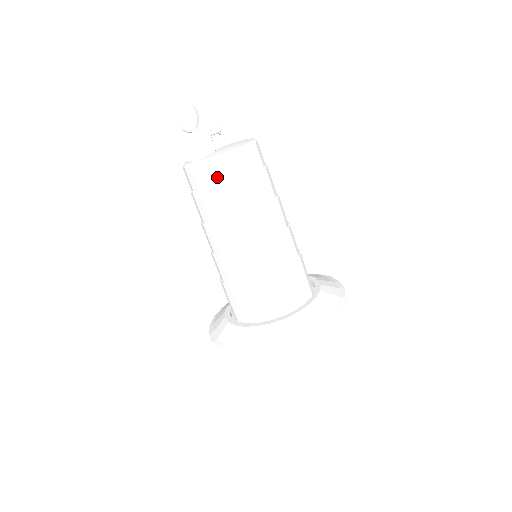
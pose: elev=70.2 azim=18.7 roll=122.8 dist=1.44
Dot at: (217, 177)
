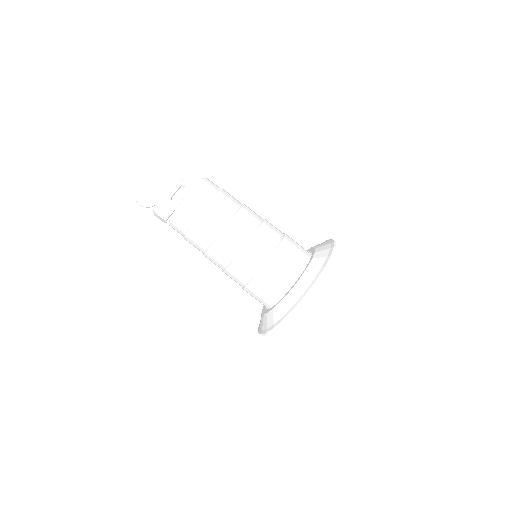
Dot at: (181, 227)
